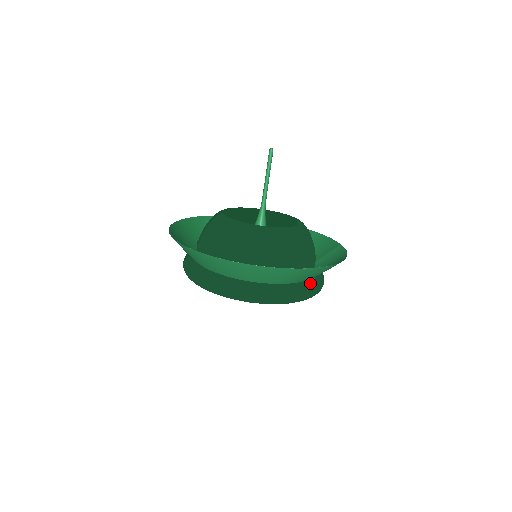
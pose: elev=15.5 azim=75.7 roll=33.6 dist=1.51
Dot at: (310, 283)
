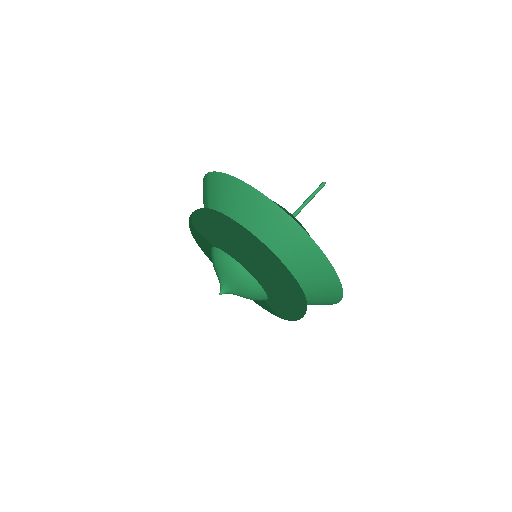
Dot at: occluded
